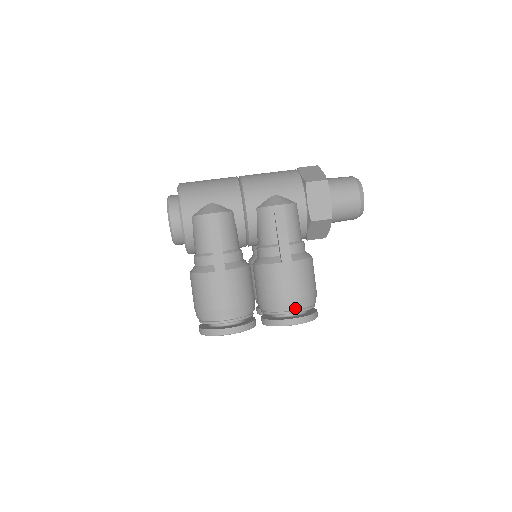
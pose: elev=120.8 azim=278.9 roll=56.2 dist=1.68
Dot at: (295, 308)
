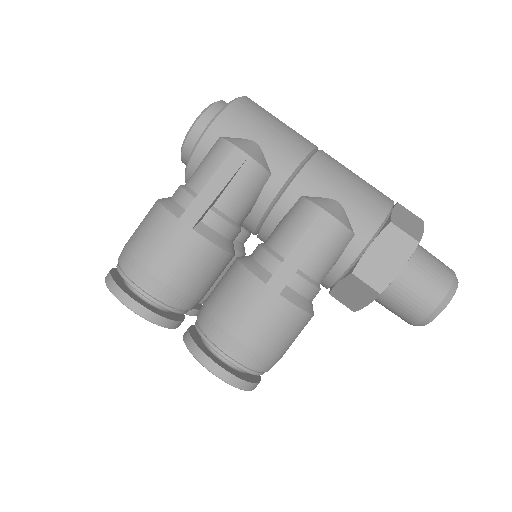
Dot at: (231, 353)
